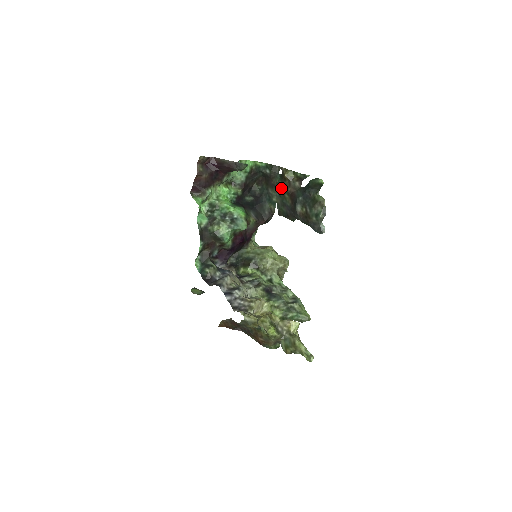
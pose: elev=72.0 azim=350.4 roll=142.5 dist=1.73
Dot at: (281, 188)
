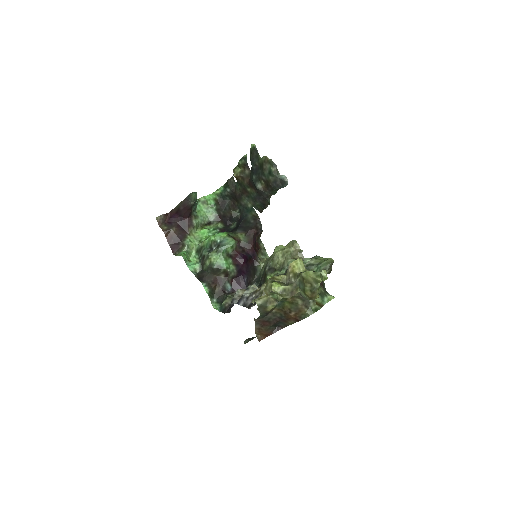
Dot at: (242, 189)
